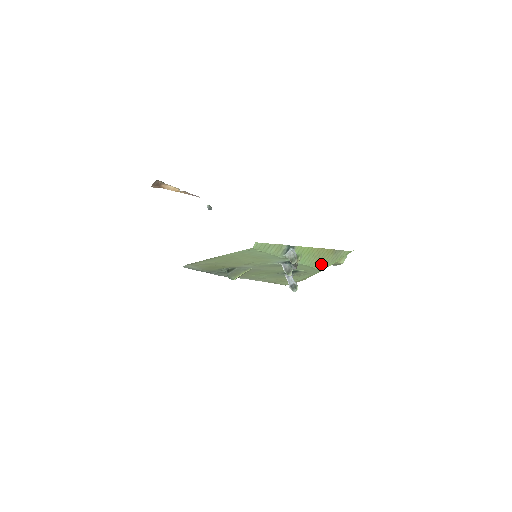
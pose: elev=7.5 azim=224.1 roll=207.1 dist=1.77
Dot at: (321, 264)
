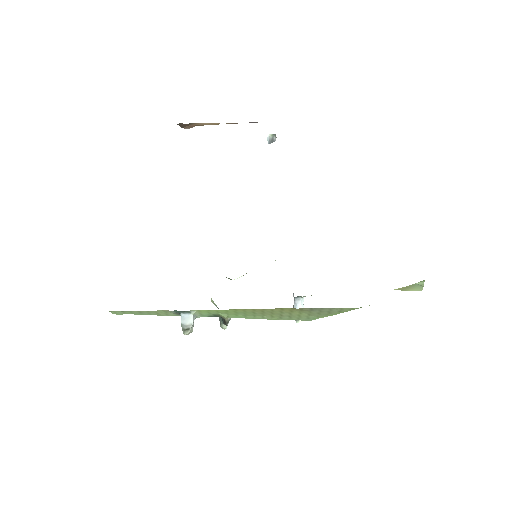
Dot at: (294, 316)
